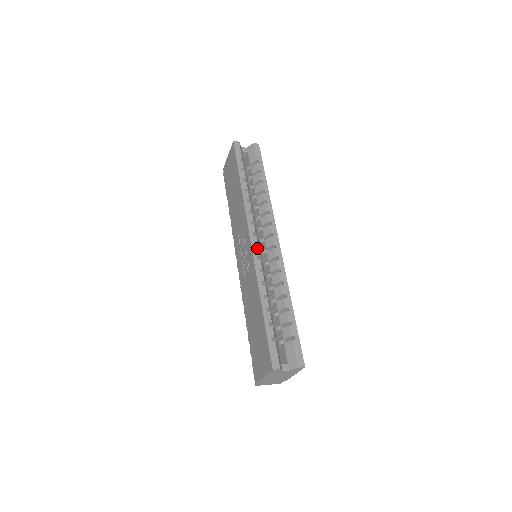
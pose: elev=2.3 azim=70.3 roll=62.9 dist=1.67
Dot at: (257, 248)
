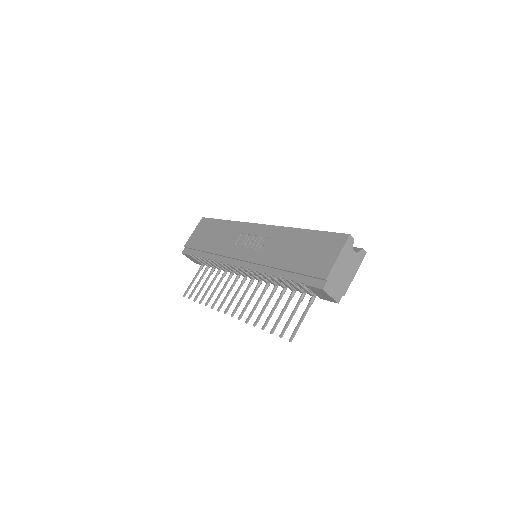
Dot at: occluded
